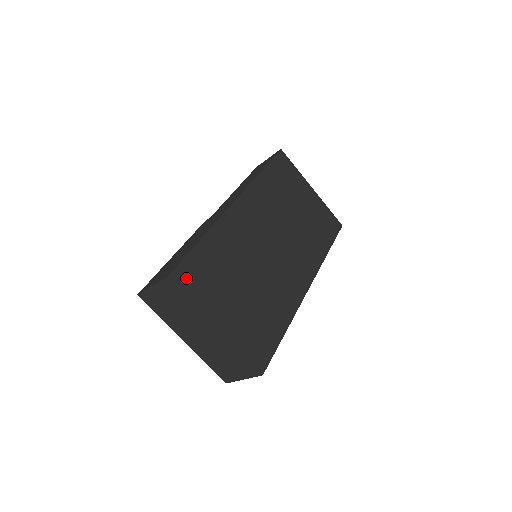
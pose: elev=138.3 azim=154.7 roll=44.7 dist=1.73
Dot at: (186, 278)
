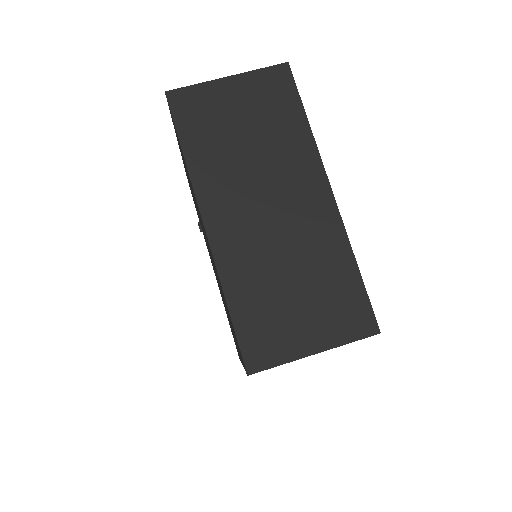
Dot at: occluded
